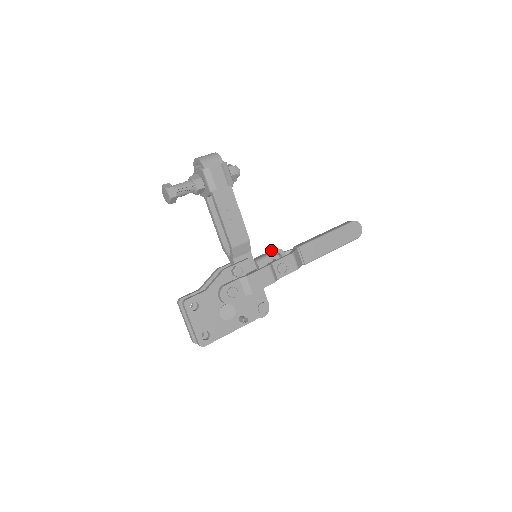
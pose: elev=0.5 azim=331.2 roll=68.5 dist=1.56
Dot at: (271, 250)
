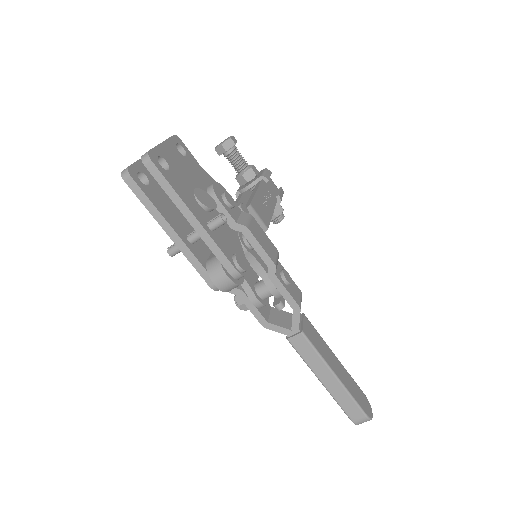
Dot at: occluded
